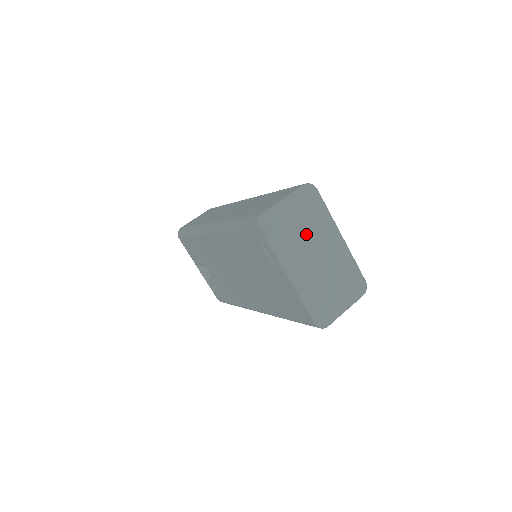
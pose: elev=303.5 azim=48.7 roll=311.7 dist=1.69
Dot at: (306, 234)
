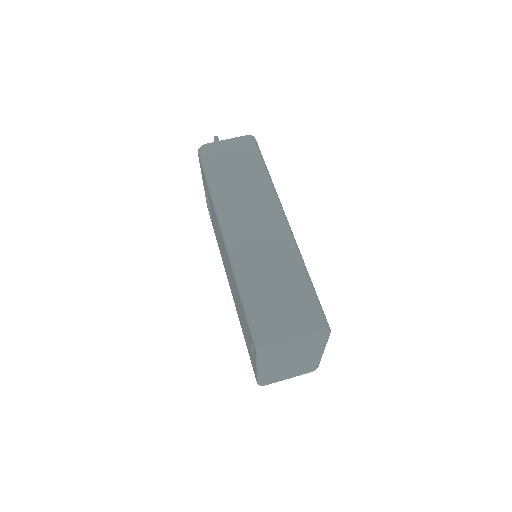
Dot at: (294, 354)
